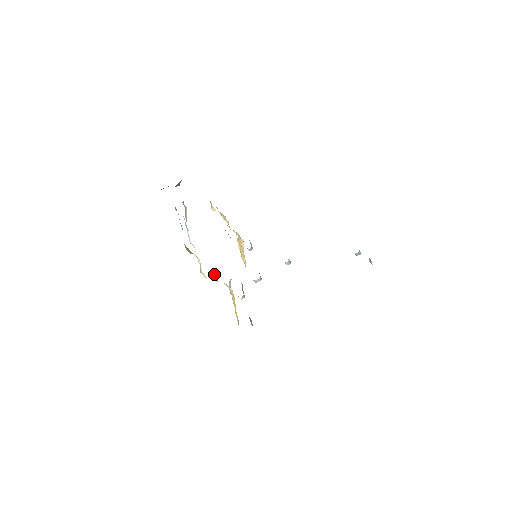
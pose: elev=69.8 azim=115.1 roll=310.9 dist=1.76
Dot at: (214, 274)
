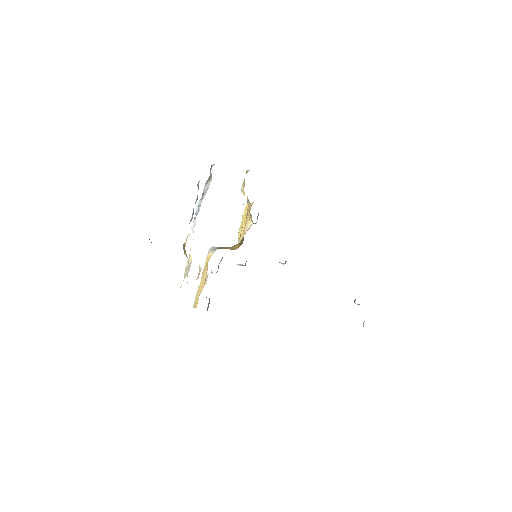
Dot at: (199, 265)
